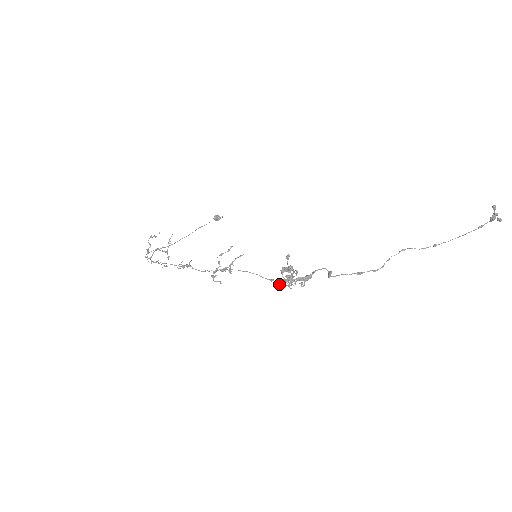
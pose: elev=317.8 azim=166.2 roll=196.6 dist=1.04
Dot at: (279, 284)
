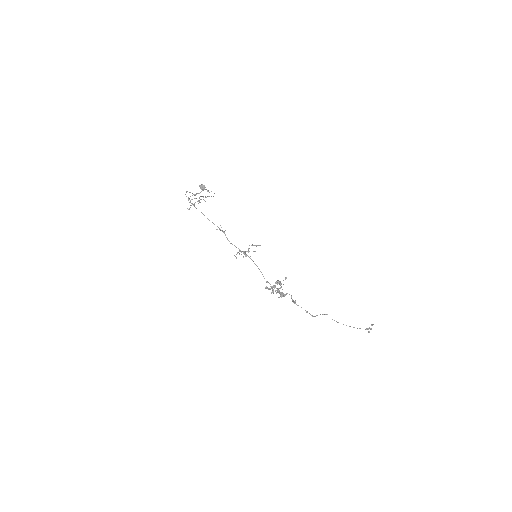
Dot at: occluded
